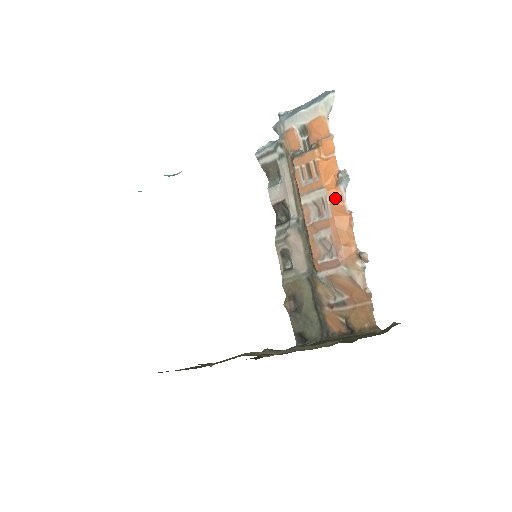
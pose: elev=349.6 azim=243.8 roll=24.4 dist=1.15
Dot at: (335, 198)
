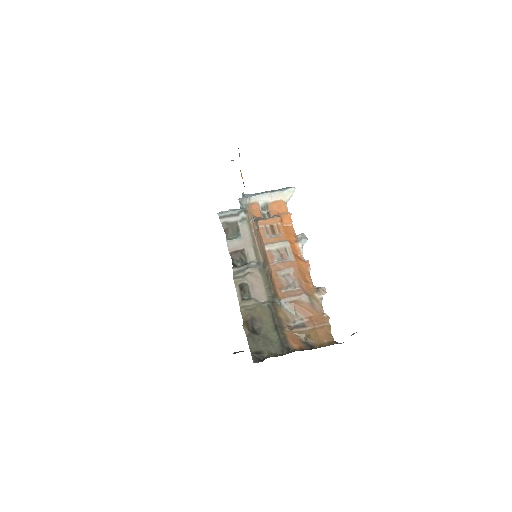
Dot at: (295, 250)
